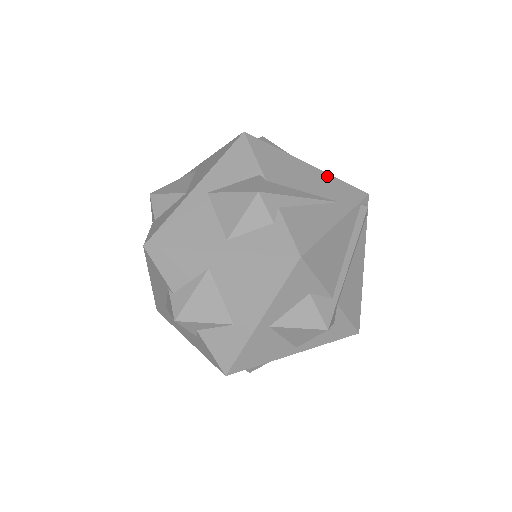
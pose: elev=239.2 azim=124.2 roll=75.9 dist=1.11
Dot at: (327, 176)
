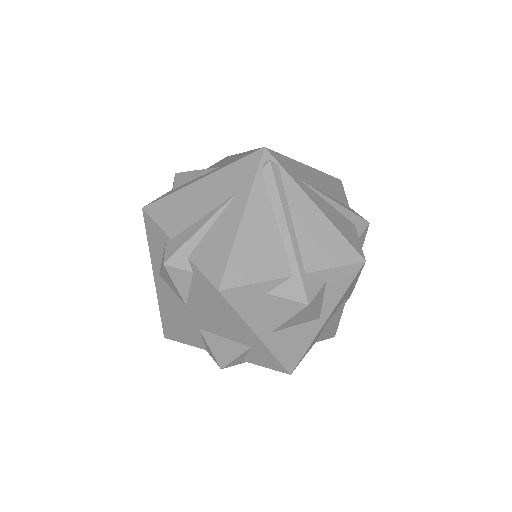
Dot at: (219, 174)
